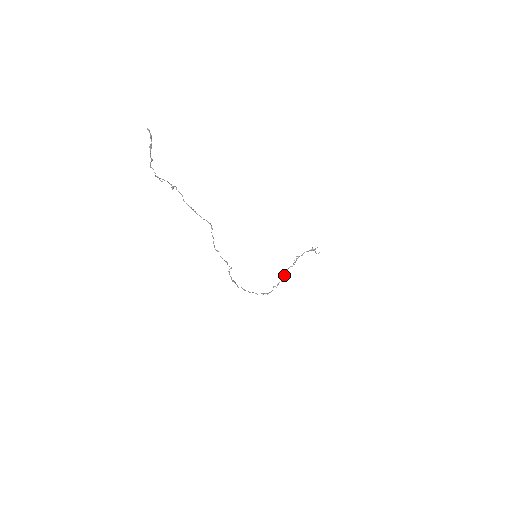
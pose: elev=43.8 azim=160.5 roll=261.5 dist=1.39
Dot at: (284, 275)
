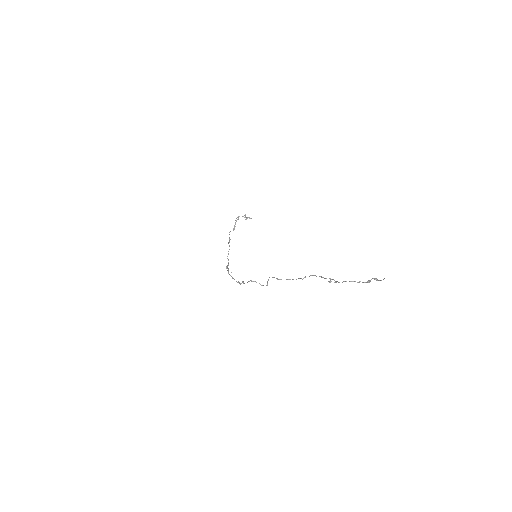
Dot at: (229, 241)
